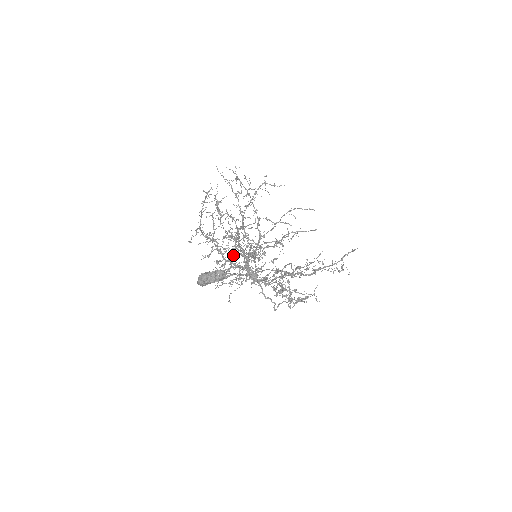
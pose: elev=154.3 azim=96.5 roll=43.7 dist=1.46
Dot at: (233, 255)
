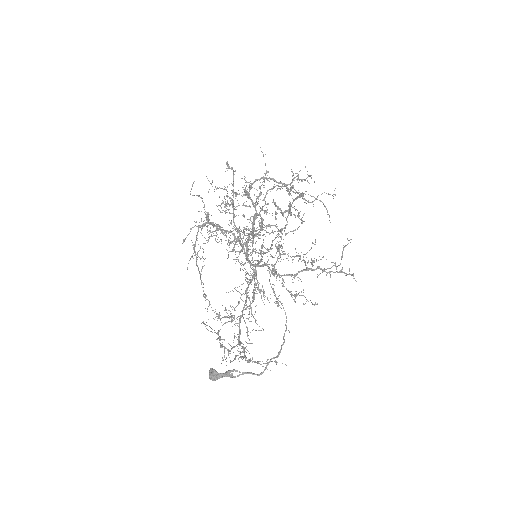
Dot at: (234, 318)
